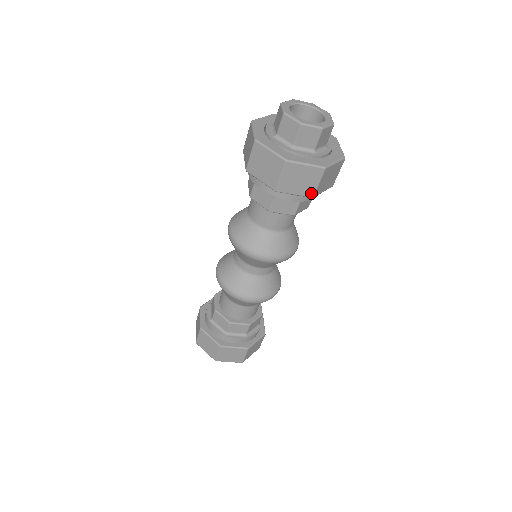
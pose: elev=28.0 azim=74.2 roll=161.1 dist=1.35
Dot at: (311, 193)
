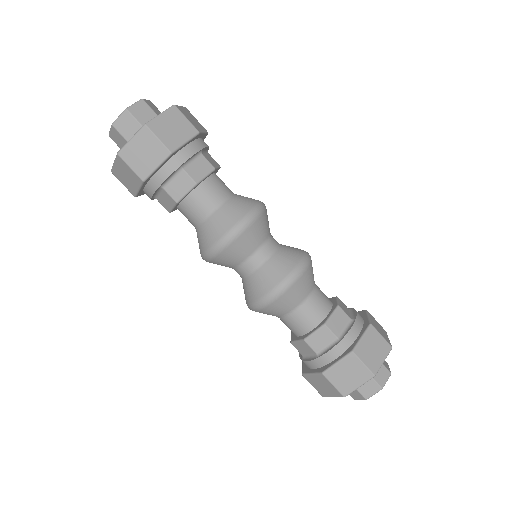
Dot at: (165, 152)
